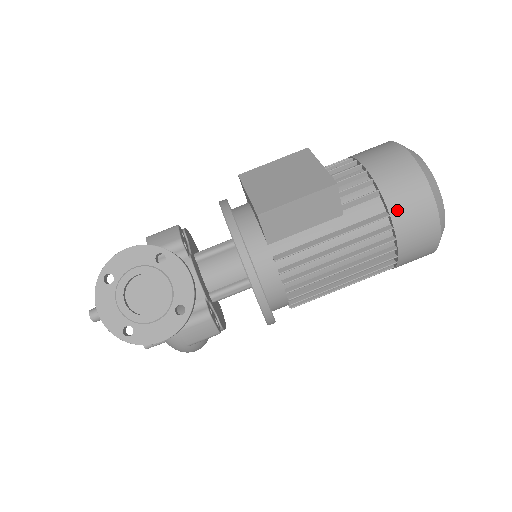
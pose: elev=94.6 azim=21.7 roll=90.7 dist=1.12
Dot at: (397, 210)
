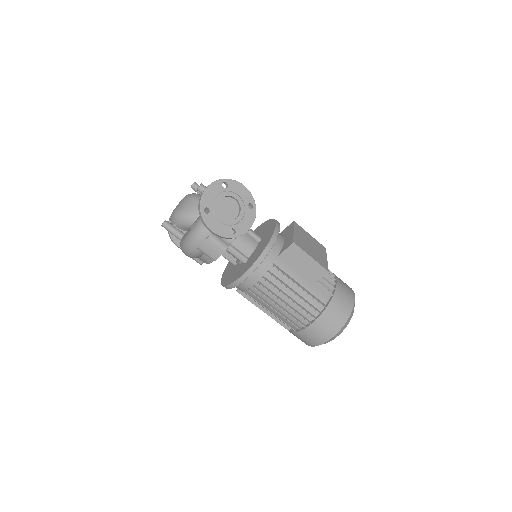
Dot at: (330, 310)
